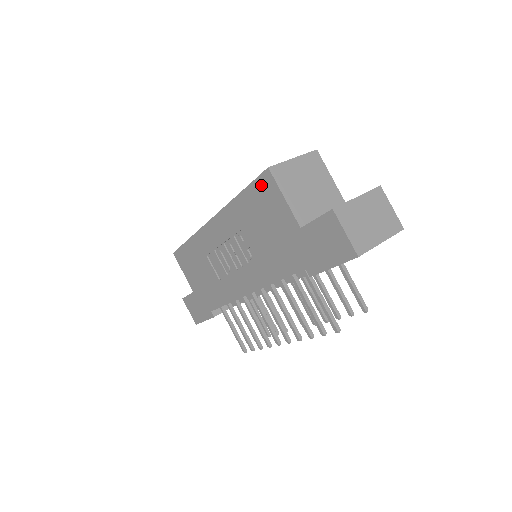
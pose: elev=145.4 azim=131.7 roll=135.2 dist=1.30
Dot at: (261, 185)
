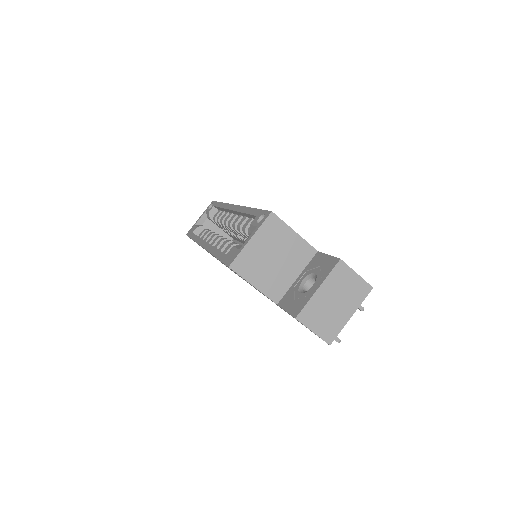
Dot at: occluded
